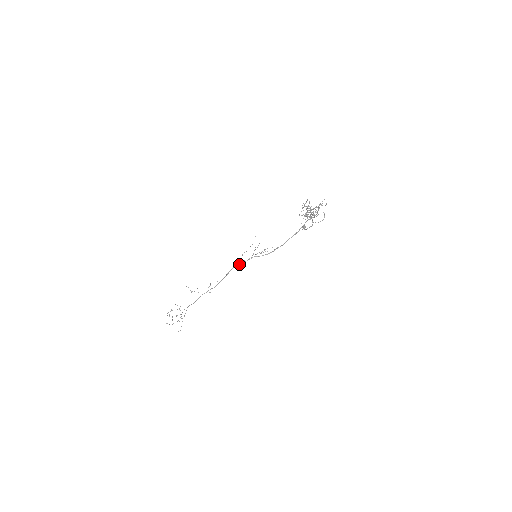
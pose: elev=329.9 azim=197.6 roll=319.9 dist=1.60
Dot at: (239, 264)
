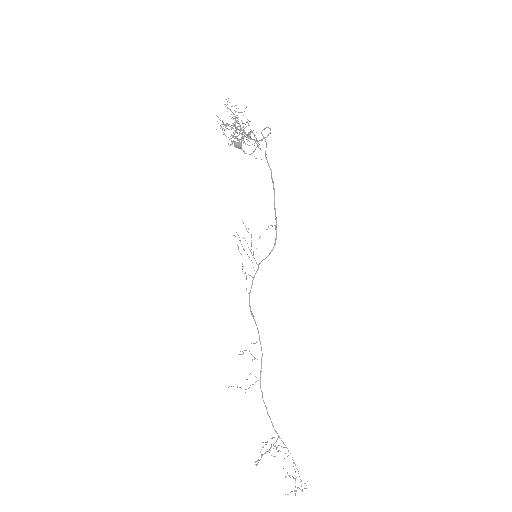
Dot at: occluded
